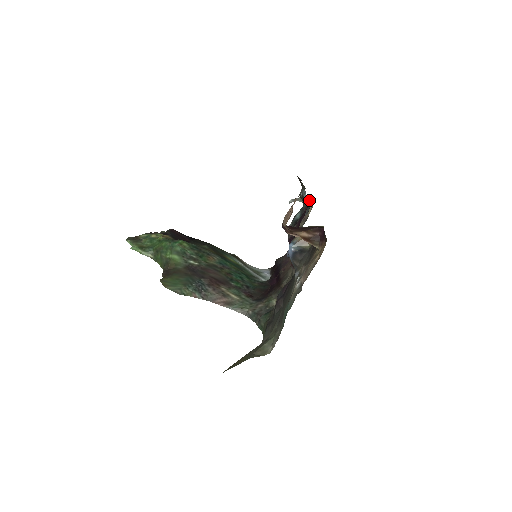
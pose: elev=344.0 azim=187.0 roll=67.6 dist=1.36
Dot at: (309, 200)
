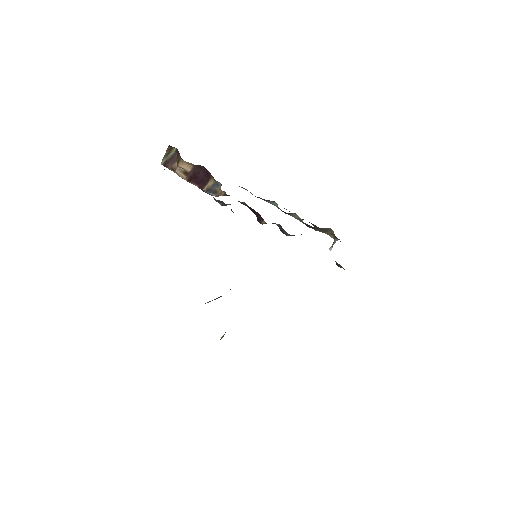
Dot at: occluded
